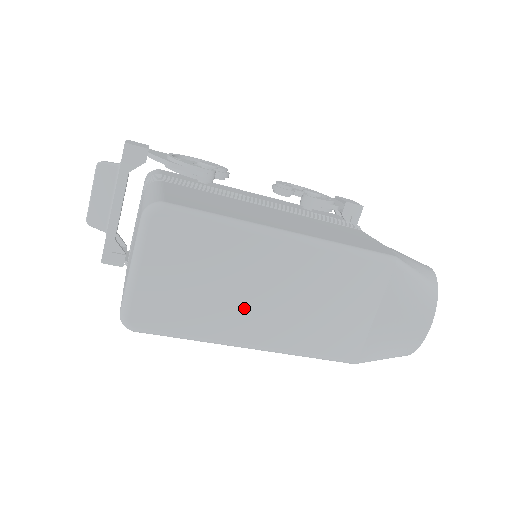
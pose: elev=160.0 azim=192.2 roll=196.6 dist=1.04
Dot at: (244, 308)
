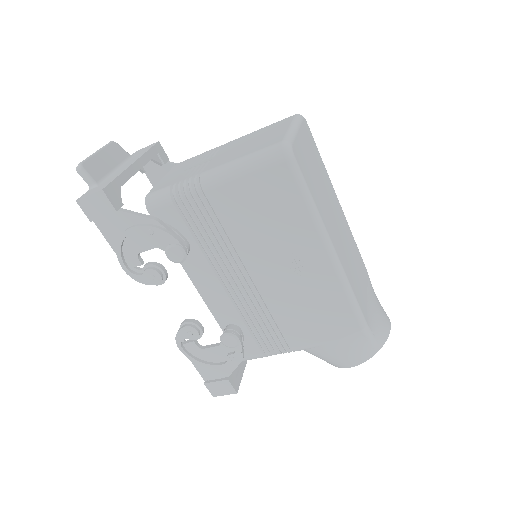
Dot at: (330, 215)
